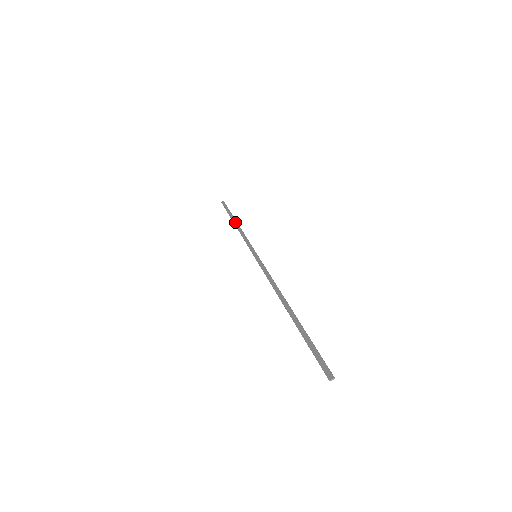
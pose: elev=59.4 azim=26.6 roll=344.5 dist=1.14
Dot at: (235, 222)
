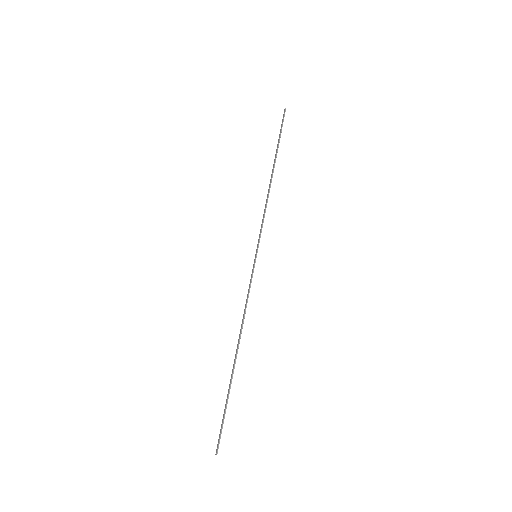
Dot at: (272, 172)
